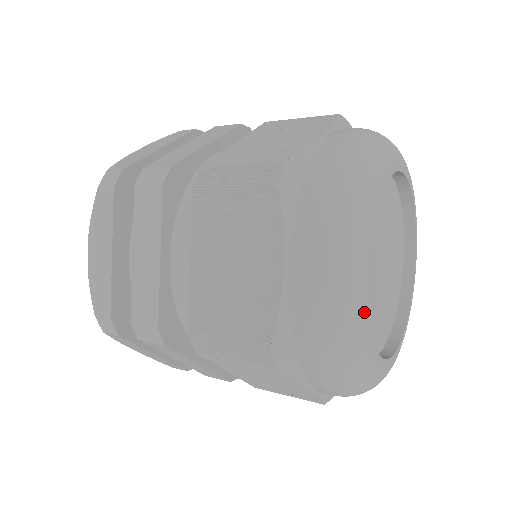
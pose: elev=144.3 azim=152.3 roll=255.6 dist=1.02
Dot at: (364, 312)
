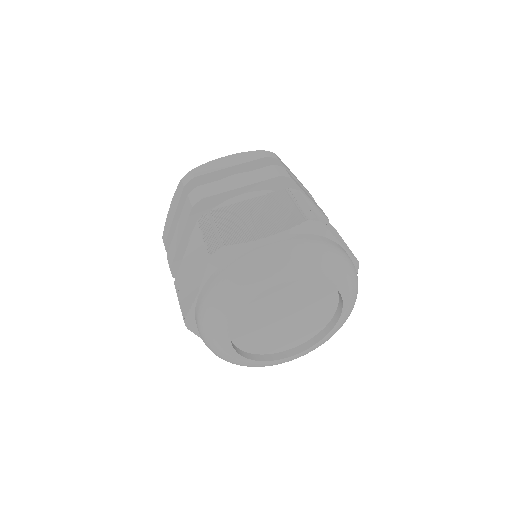
Dot at: (224, 337)
